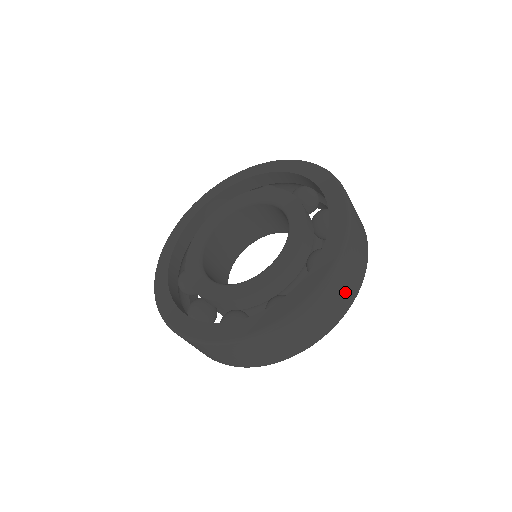
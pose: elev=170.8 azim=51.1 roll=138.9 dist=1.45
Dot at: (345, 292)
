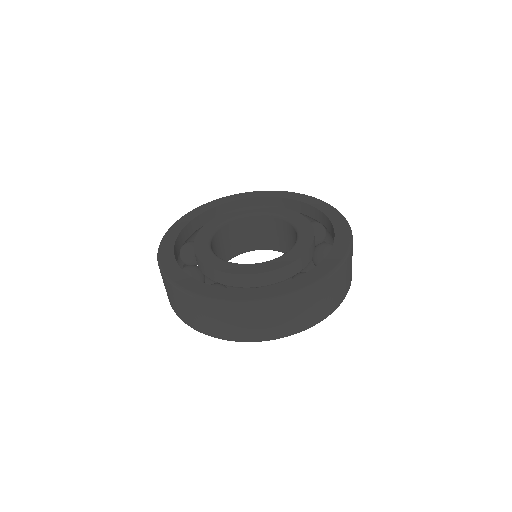
Dot at: (351, 272)
